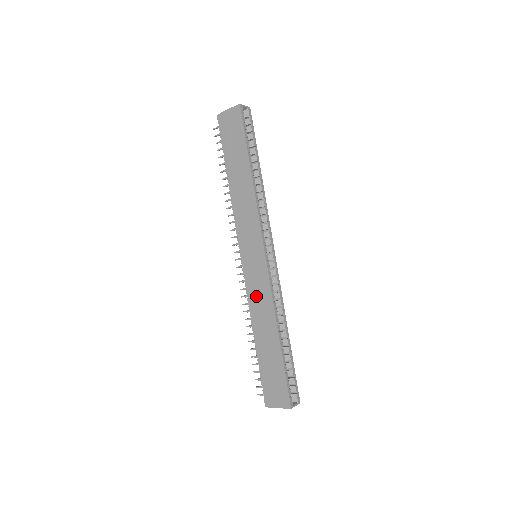
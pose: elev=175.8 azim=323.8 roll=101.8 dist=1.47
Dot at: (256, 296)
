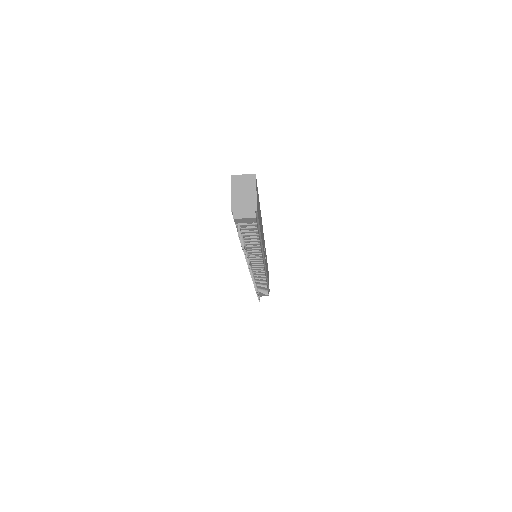
Dot at: occluded
